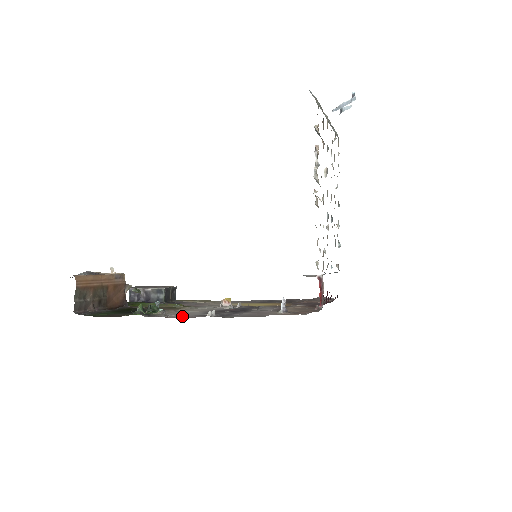
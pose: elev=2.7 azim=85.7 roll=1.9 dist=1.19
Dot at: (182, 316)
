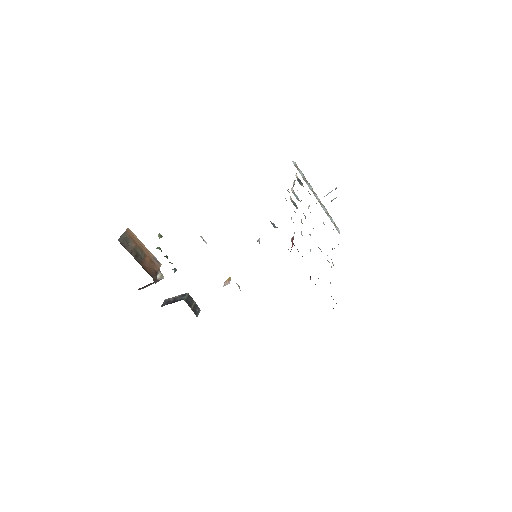
Dot at: occluded
